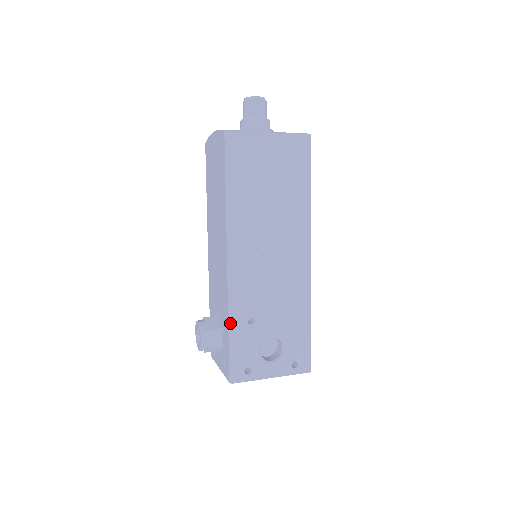
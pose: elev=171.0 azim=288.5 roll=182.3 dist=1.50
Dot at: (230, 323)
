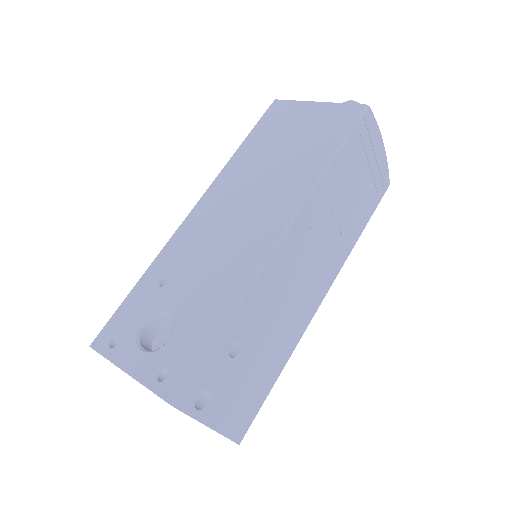
Dot at: (145, 273)
